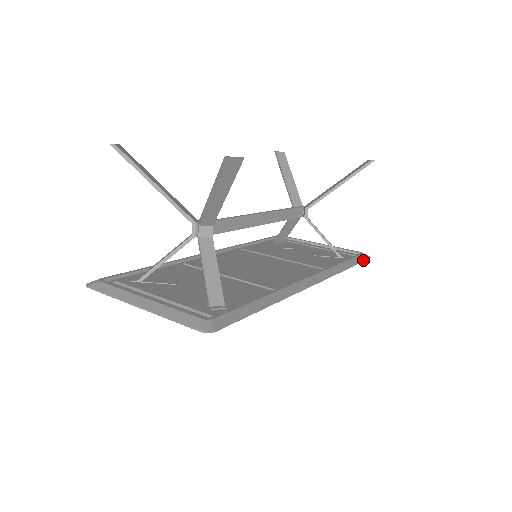
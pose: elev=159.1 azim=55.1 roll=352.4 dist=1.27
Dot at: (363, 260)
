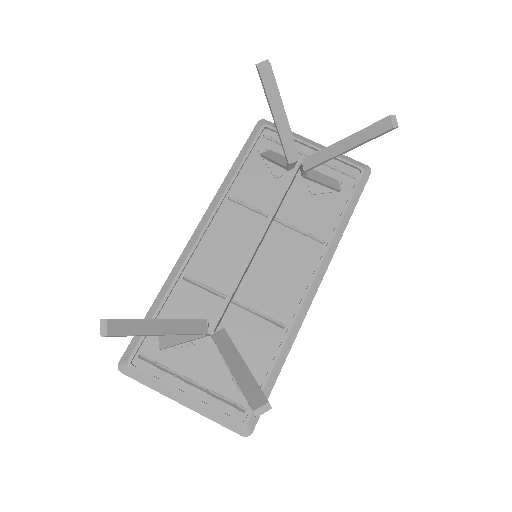
Dot at: (363, 189)
